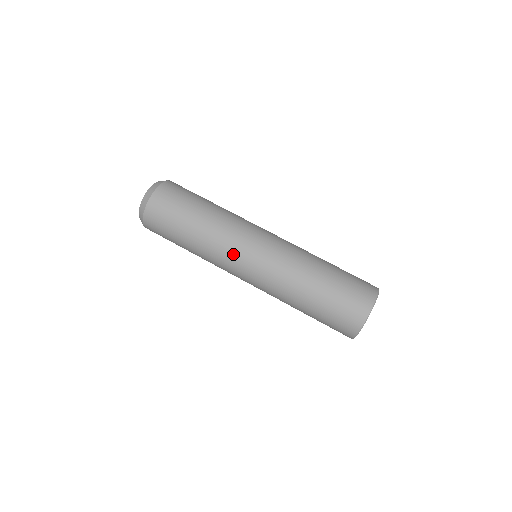
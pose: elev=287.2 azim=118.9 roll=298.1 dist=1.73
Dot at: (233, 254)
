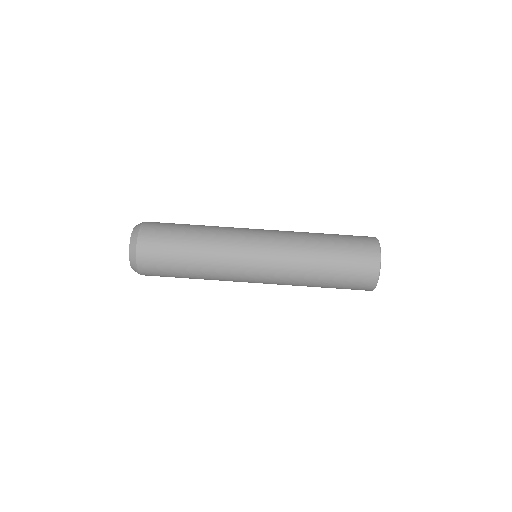
Dot at: (238, 265)
